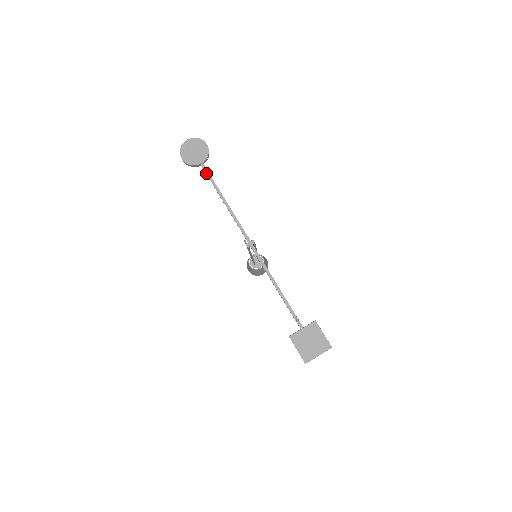
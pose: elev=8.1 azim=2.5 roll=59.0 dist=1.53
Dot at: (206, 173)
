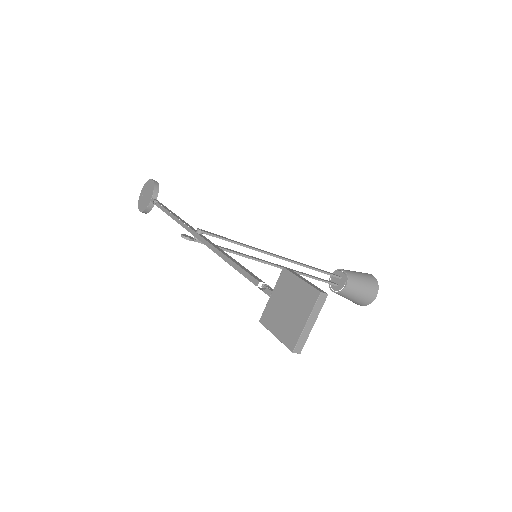
Dot at: occluded
